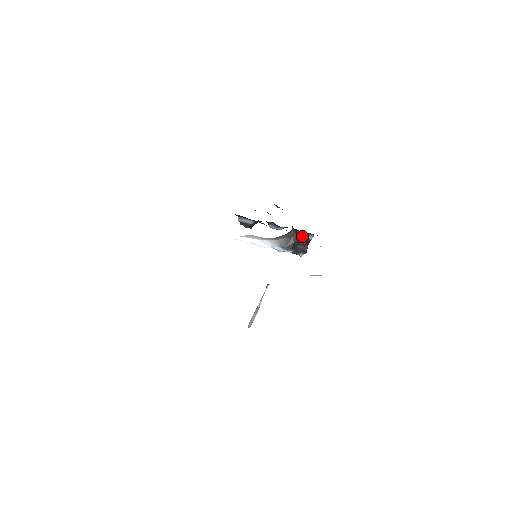
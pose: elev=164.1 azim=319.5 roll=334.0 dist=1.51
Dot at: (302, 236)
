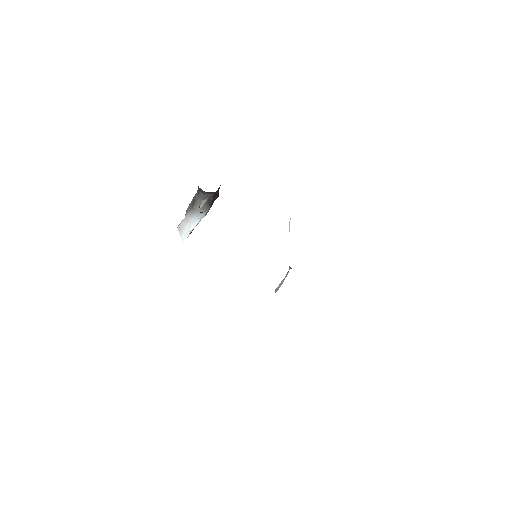
Dot at: (216, 191)
